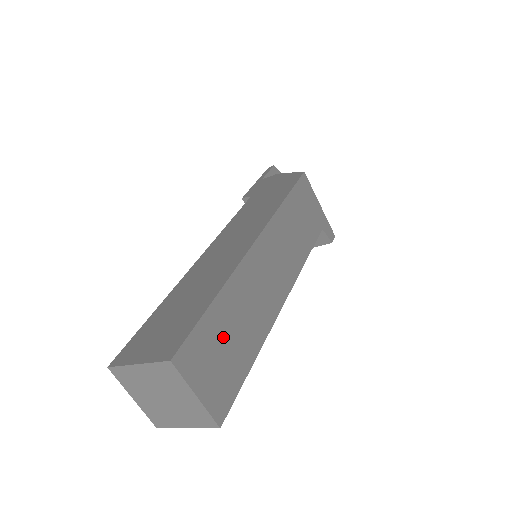
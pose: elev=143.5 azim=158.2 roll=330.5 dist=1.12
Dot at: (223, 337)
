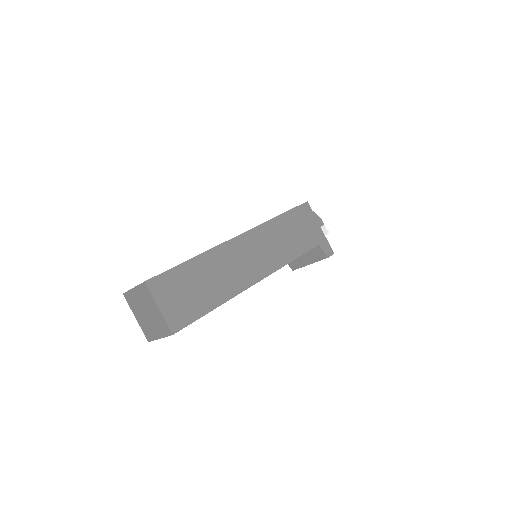
Dot at: (191, 284)
